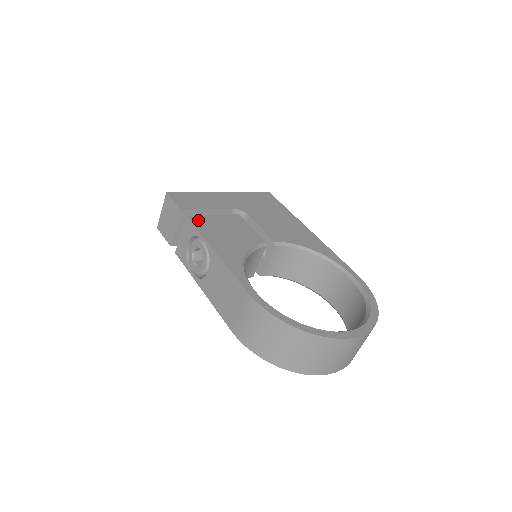
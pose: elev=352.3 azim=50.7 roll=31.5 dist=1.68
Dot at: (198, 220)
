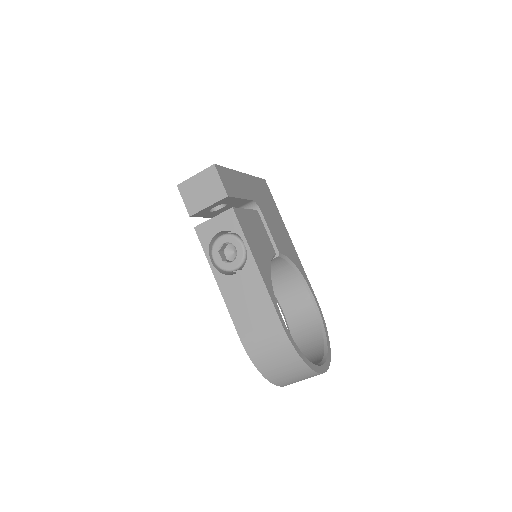
Dot at: (240, 215)
